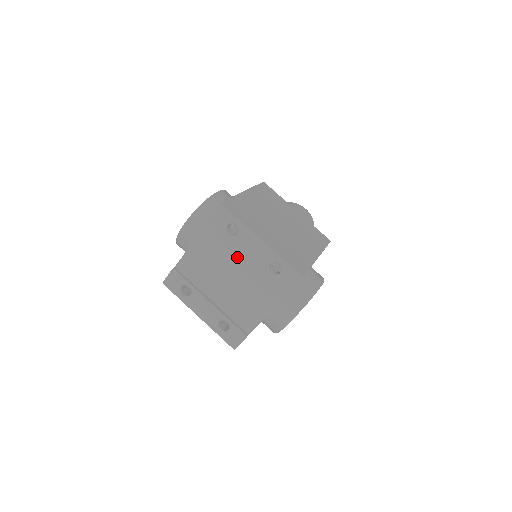
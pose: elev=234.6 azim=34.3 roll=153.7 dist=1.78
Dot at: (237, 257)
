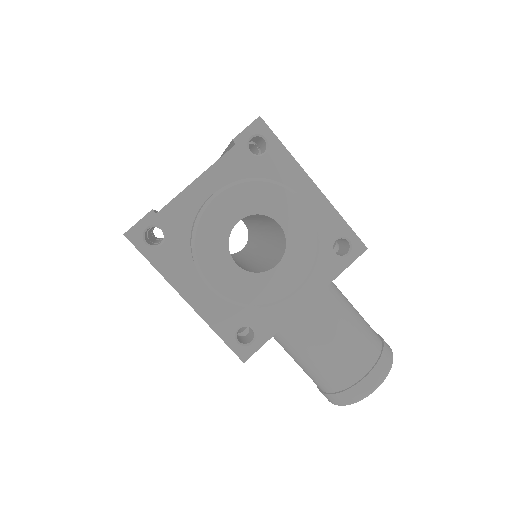
Dot at: occluded
